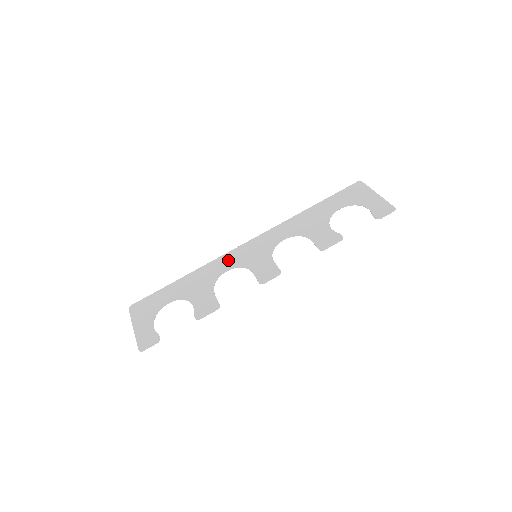
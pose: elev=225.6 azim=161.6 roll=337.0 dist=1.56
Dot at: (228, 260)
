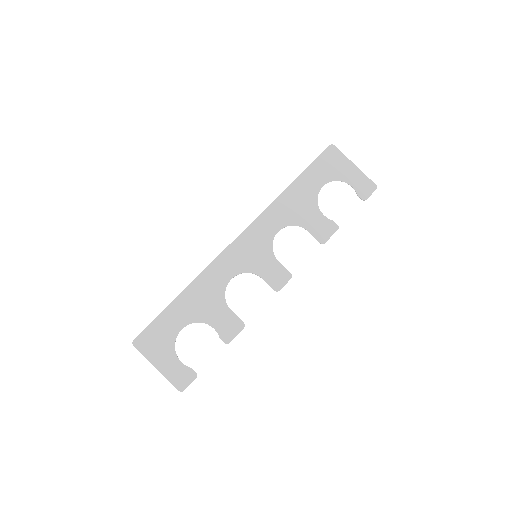
Dot at: (226, 265)
